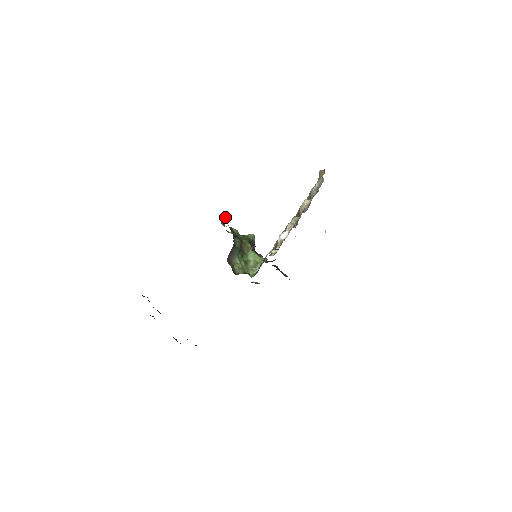
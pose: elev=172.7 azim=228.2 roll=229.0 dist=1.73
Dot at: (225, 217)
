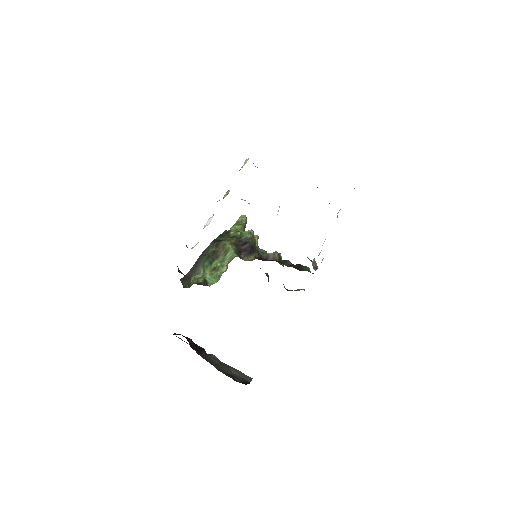
Dot at: (242, 221)
